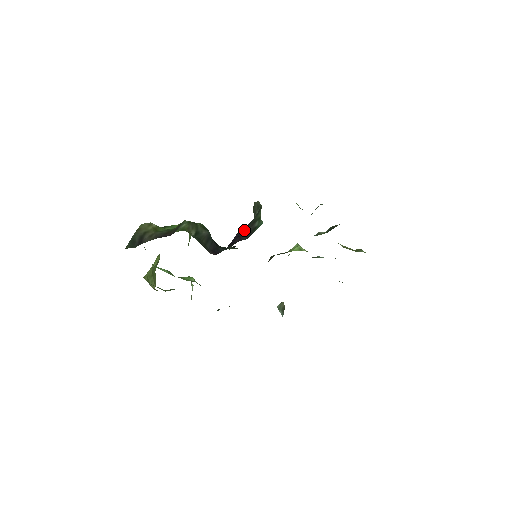
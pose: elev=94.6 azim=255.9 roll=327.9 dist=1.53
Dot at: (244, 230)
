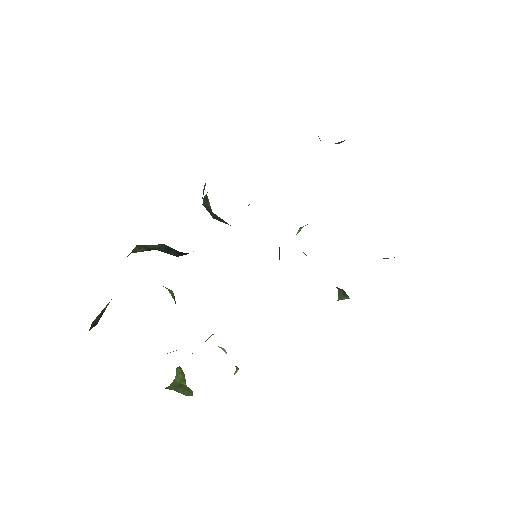
Dot at: occluded
